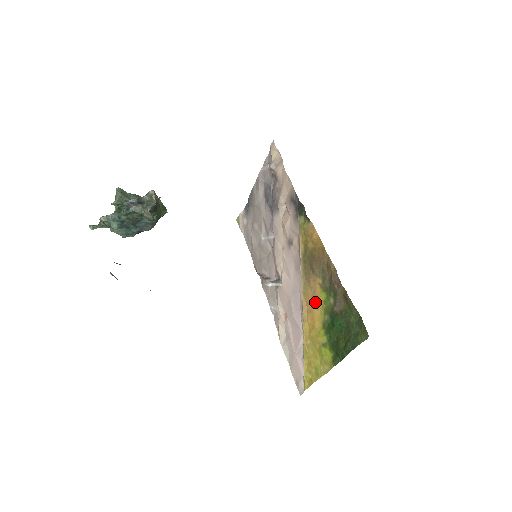
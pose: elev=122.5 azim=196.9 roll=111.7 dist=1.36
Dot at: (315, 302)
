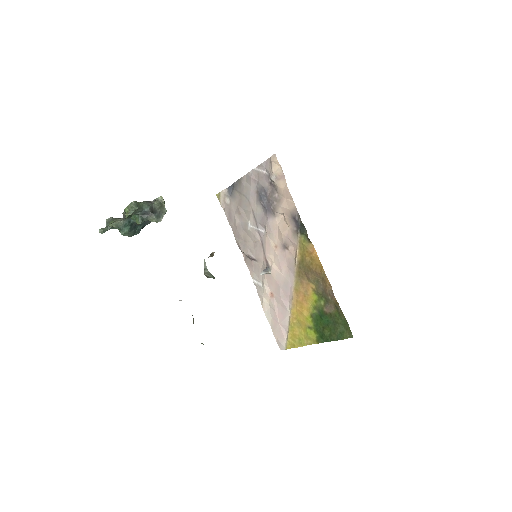
Dot at: (306, 299)
